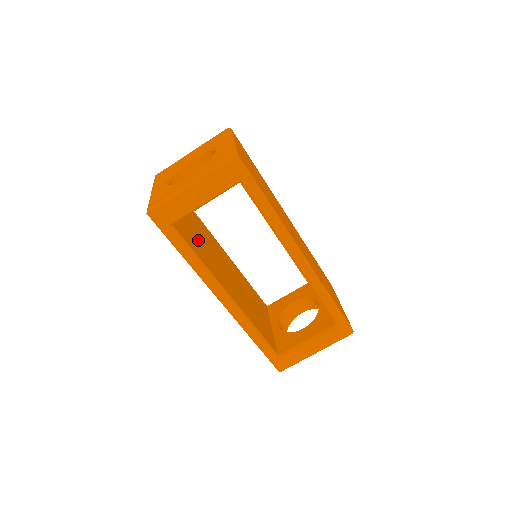
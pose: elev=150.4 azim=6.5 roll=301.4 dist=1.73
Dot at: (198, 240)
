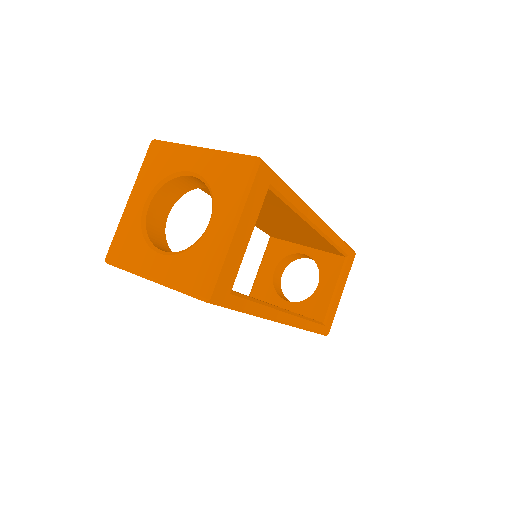
Dot at: occluded
